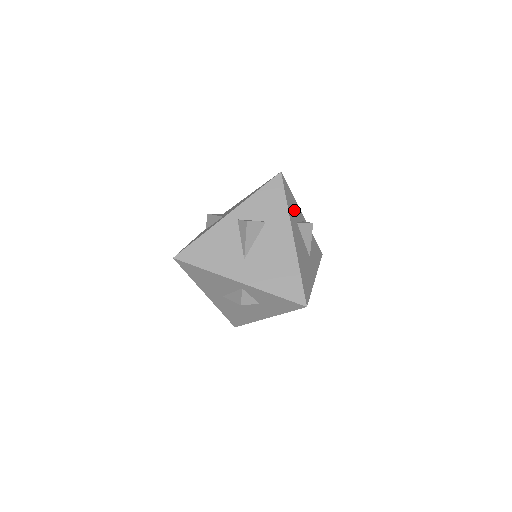
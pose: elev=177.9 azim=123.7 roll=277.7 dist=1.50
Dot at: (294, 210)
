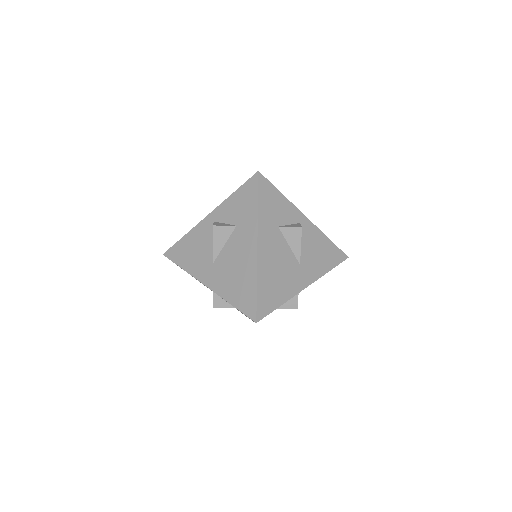
Dot at: (278, 212)
